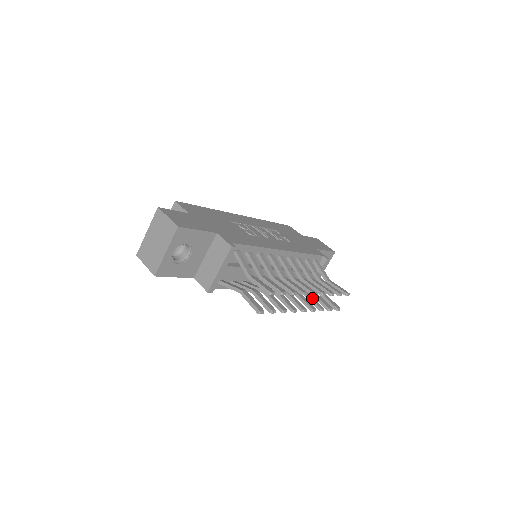
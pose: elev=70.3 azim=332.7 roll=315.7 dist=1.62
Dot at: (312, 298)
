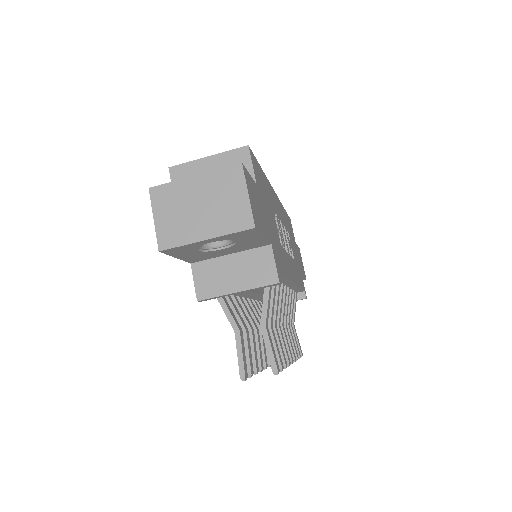
Dot at: occluded
